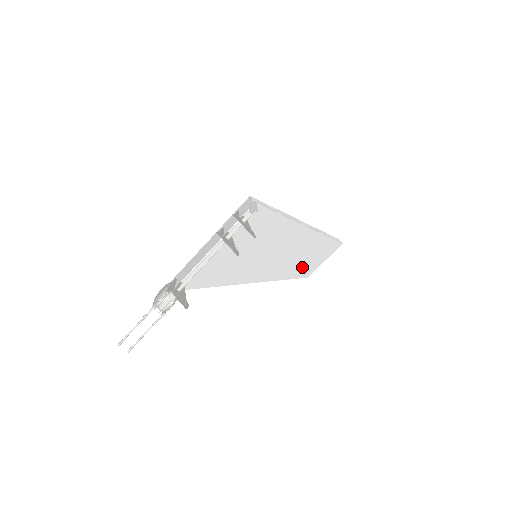
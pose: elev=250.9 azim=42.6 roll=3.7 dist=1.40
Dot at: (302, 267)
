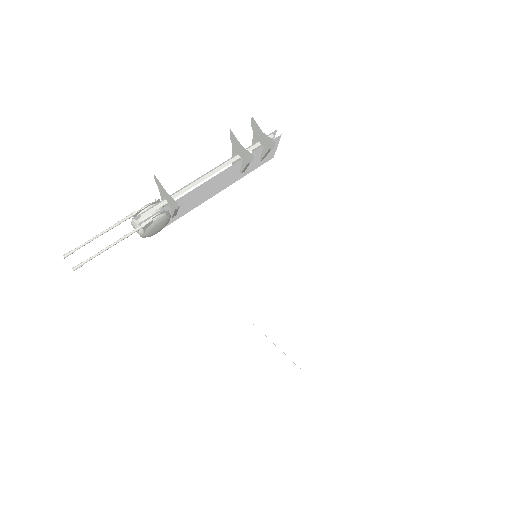
Dot at: (297, 337)
